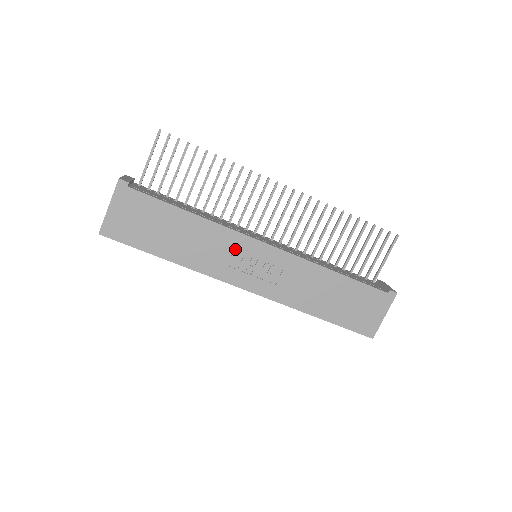
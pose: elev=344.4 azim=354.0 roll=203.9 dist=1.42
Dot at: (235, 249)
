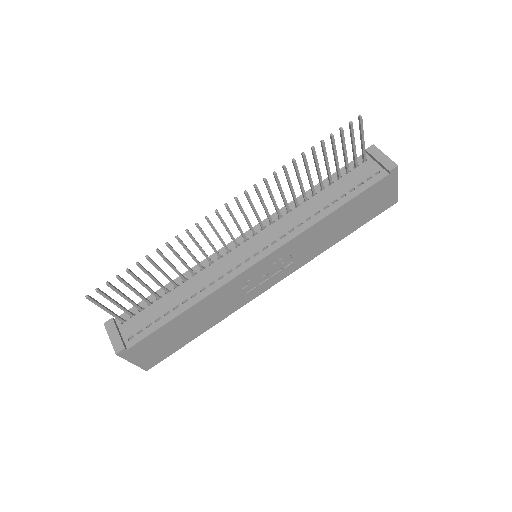
Dot at: (242, 284)
